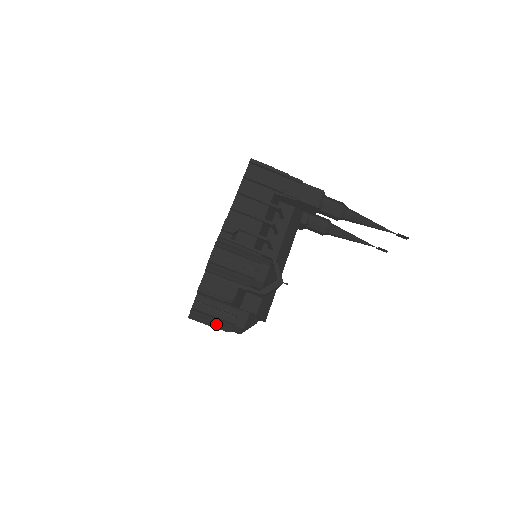
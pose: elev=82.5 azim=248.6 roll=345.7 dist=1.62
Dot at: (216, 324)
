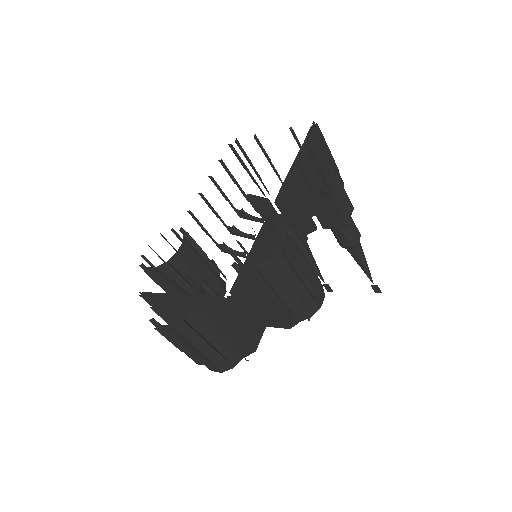
Dot at: (199, 351)
